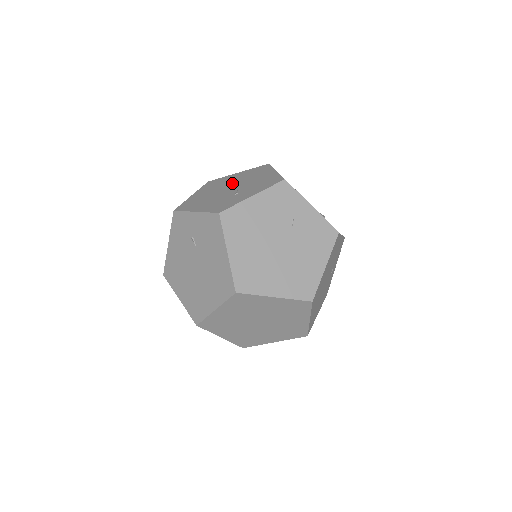
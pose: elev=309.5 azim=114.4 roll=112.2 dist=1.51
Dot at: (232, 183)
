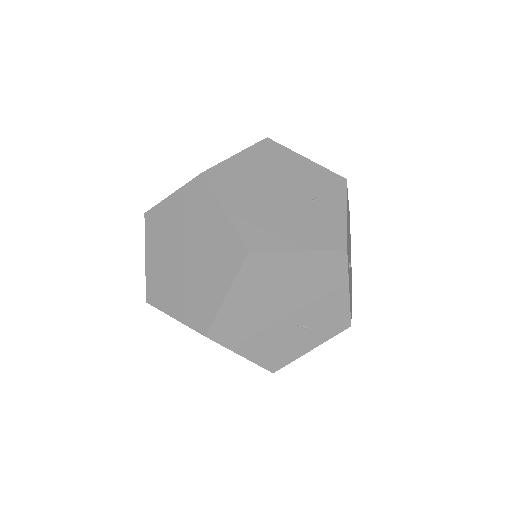
Dot at: occluded
